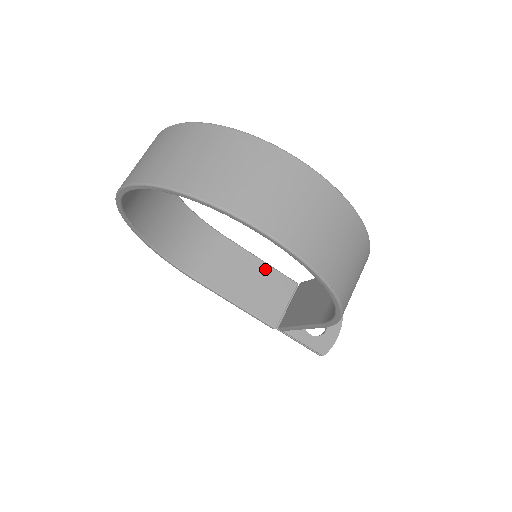
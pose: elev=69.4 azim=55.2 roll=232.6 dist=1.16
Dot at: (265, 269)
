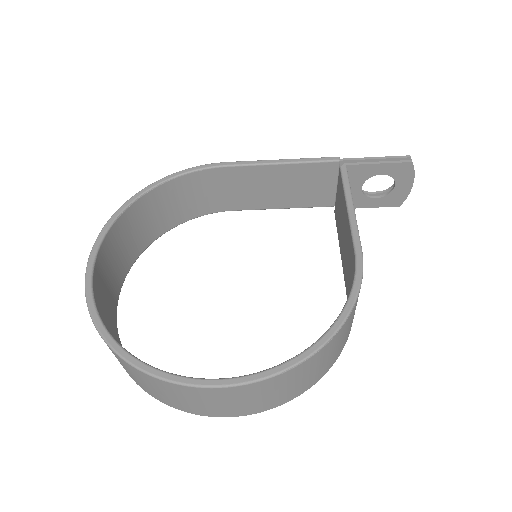
Dot at: (292, 169)
